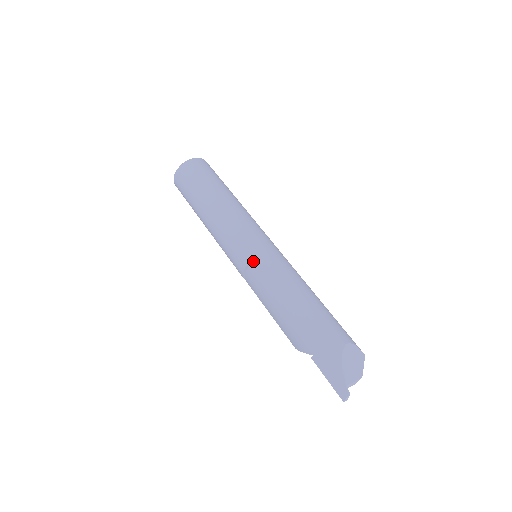
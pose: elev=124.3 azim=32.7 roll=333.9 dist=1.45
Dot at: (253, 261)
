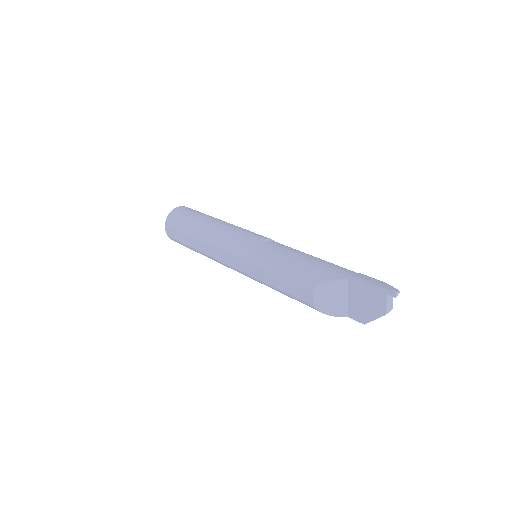
Dot at: (269, 241)
